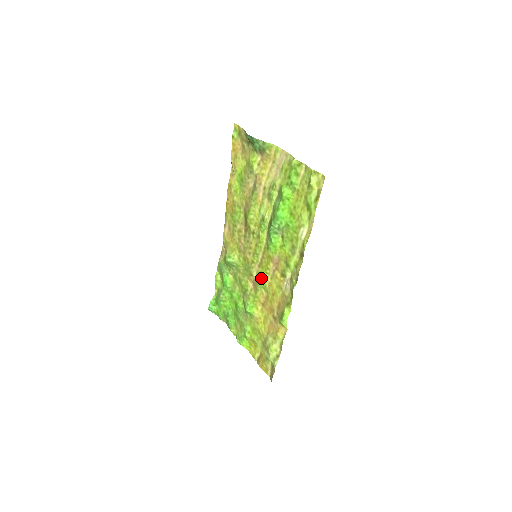
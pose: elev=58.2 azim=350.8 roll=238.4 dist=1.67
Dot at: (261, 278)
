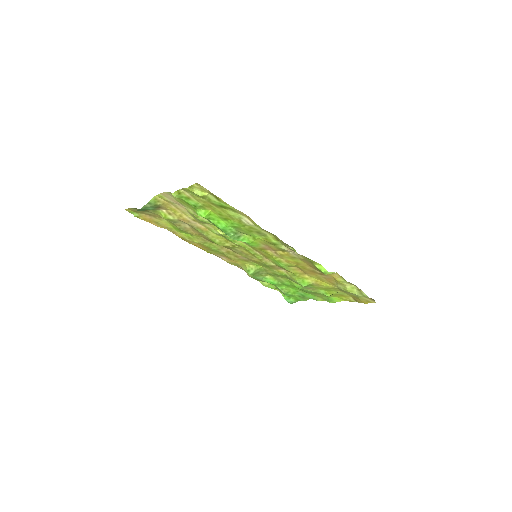
Dot at: (278, 264)
